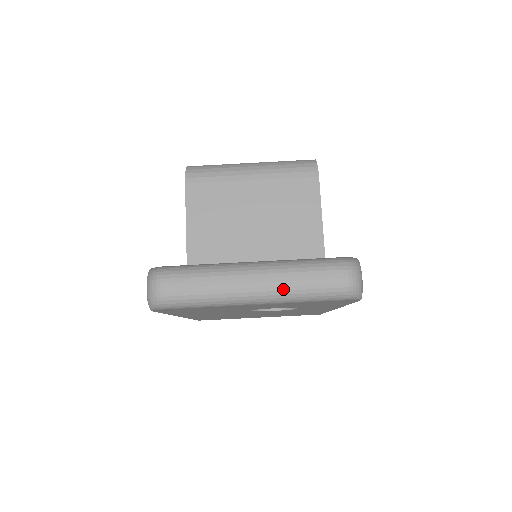
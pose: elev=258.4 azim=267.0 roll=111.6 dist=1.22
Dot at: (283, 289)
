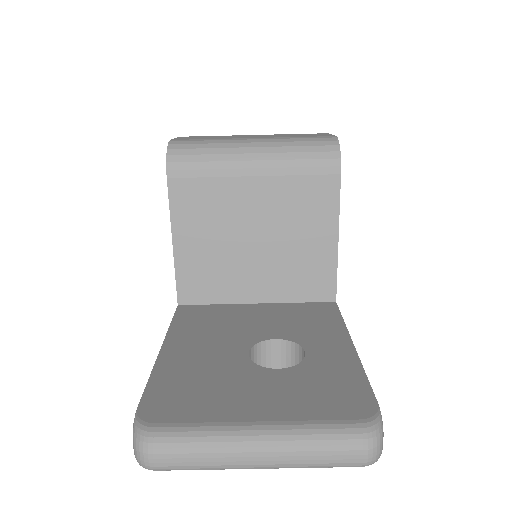
Dot at: (291, 466)
